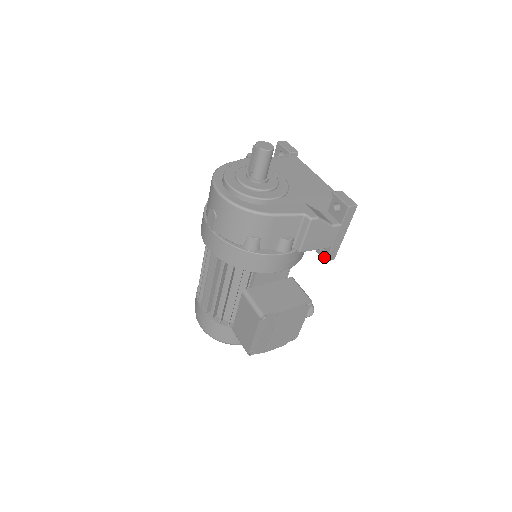
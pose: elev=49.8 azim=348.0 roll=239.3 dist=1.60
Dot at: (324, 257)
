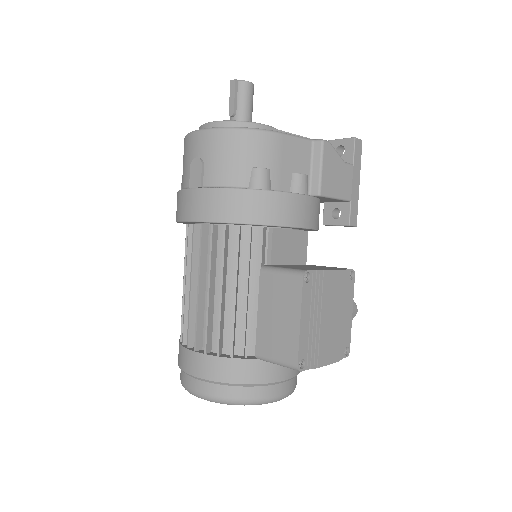
Dot at: (345, 222)
